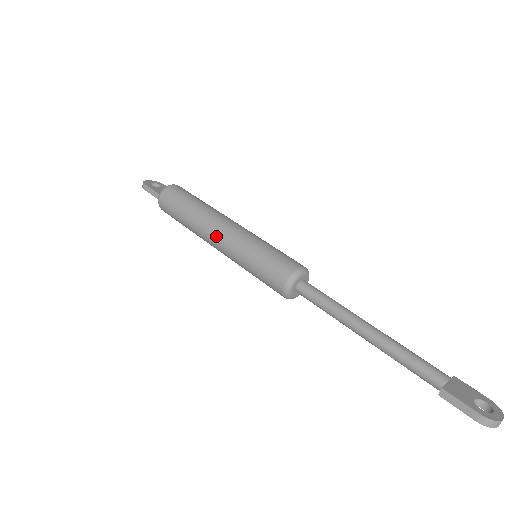
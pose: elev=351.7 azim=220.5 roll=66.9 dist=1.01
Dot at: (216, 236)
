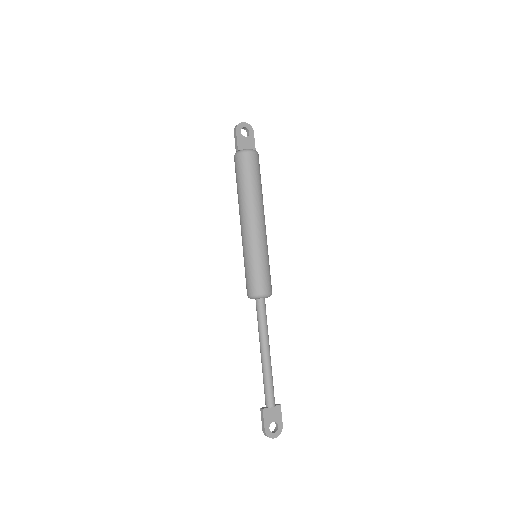
Dot at: (243, 225)
